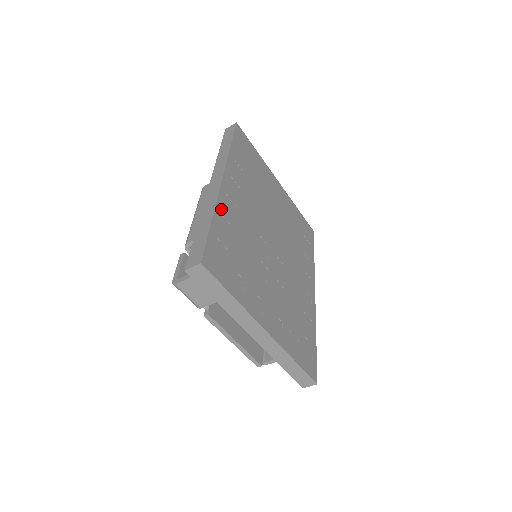
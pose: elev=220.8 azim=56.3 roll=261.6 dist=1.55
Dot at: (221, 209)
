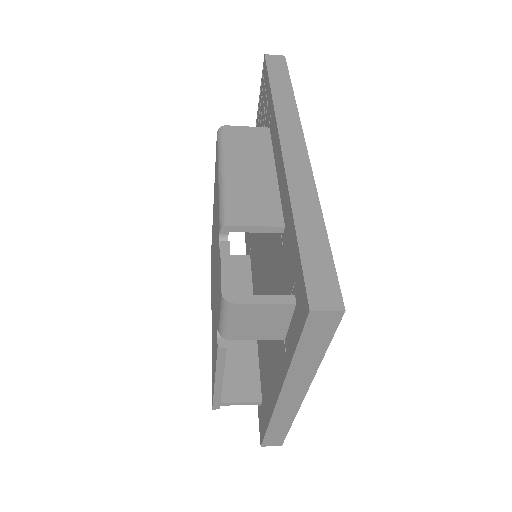
Dot at: occluded
